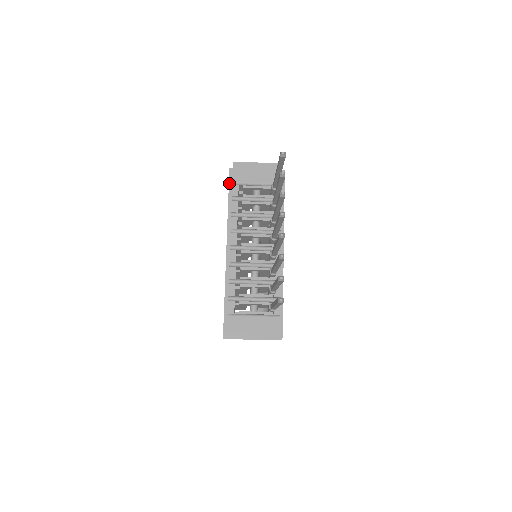
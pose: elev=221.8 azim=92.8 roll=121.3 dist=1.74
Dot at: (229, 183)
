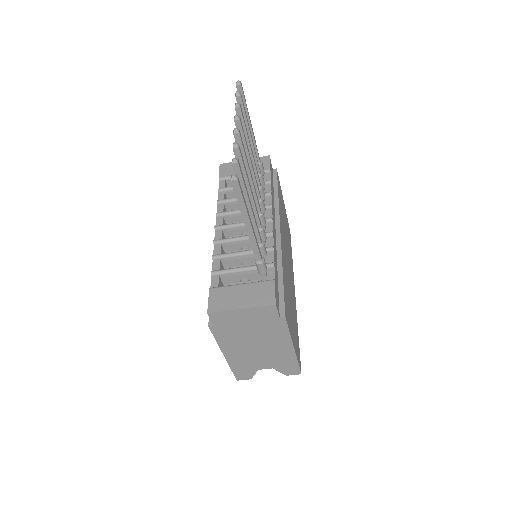
Dot at: occluded
